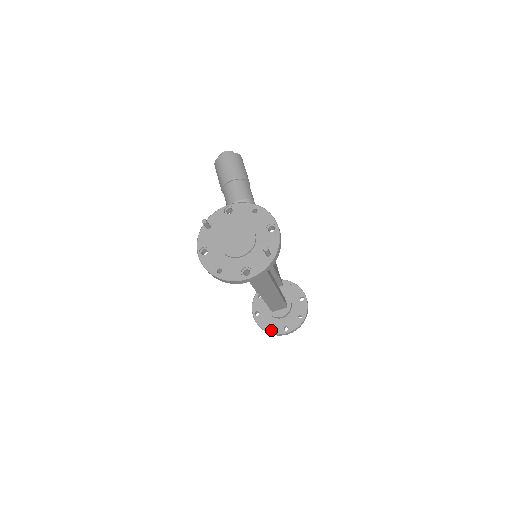
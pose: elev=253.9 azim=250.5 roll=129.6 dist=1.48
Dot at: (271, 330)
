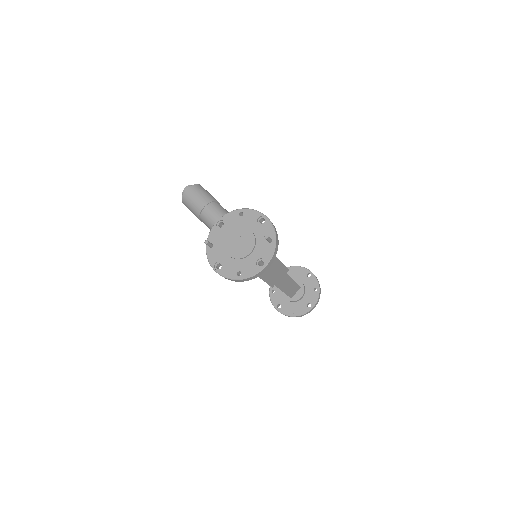
Dot at: (298, 313)
